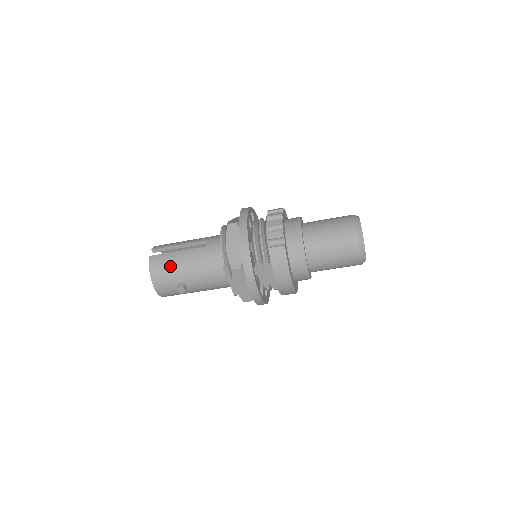
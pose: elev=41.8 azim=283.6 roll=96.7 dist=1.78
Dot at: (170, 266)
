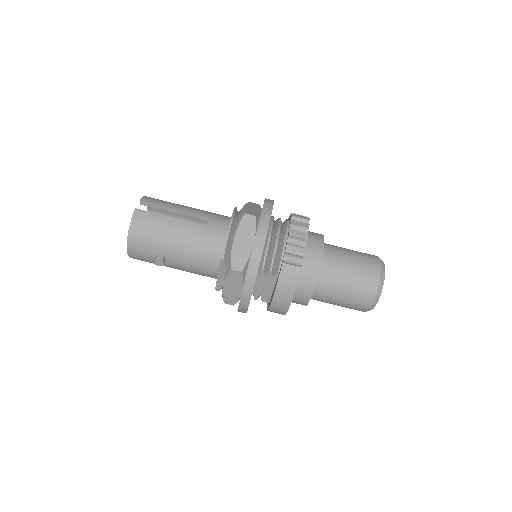
Dot at: (157, 231)
